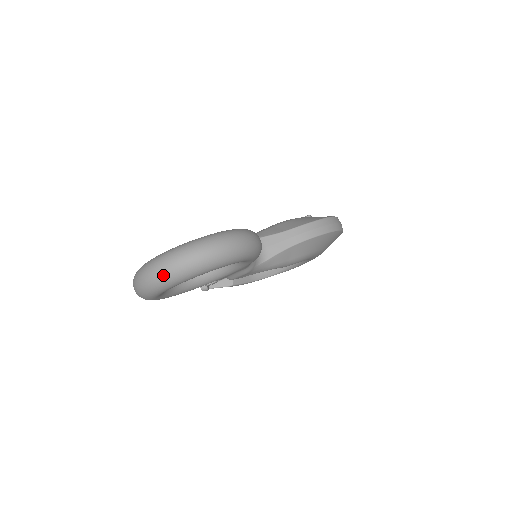
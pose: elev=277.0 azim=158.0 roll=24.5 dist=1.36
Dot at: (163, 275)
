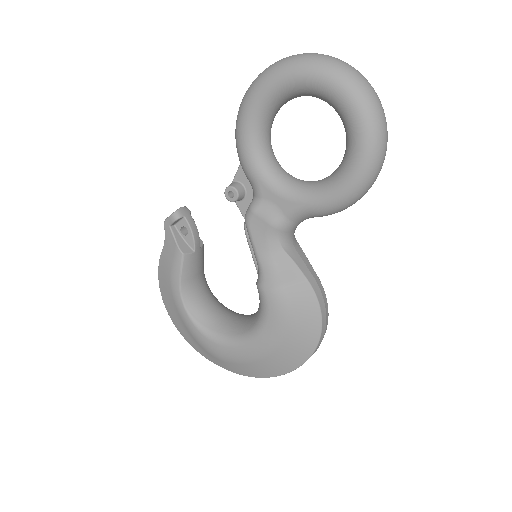
Dot at: (345, 65)
